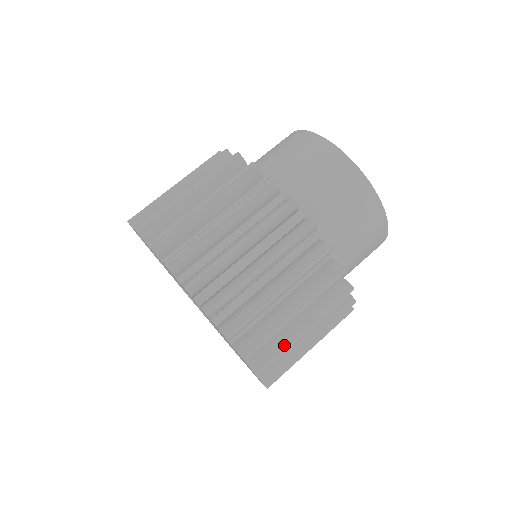
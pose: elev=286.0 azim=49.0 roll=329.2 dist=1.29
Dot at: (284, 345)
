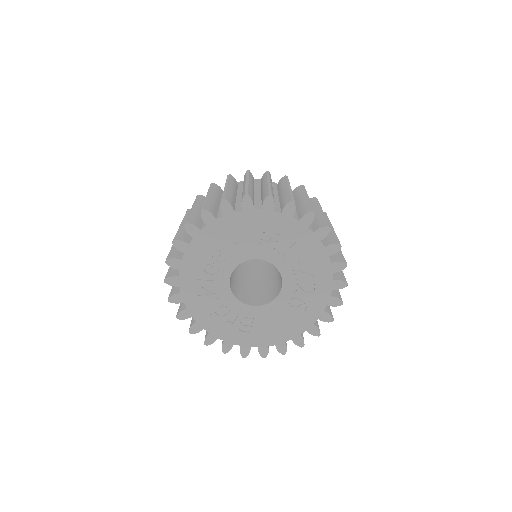
Dot at: (306, 203)
